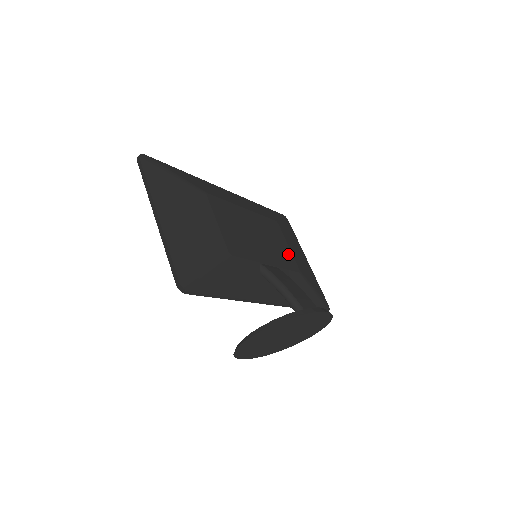
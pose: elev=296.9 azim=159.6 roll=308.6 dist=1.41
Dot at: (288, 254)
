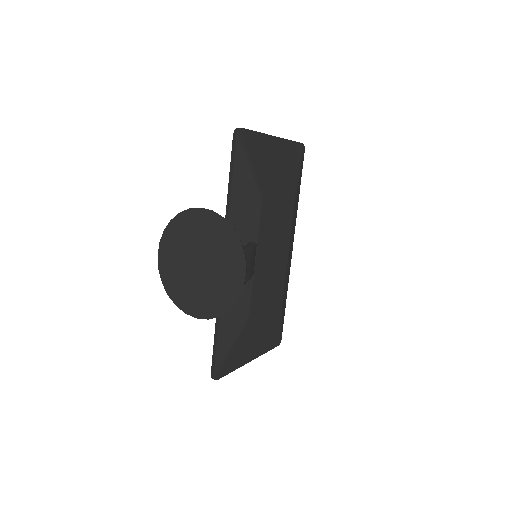
Dot at: (262, 304)
